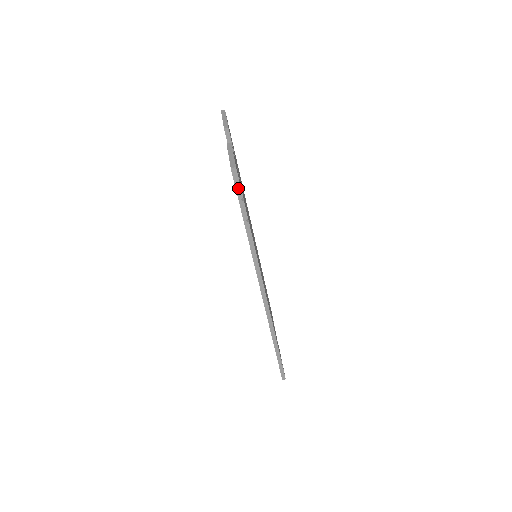
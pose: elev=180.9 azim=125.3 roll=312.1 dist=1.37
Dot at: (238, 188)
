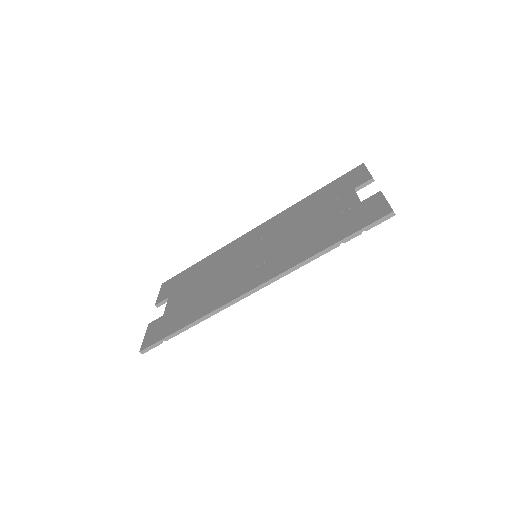
Dot at: (375, 224)
